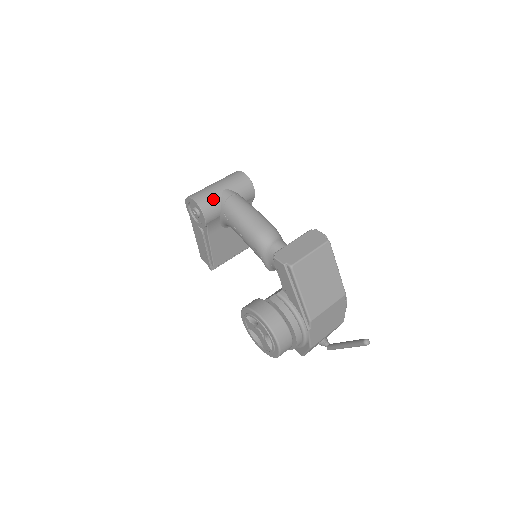
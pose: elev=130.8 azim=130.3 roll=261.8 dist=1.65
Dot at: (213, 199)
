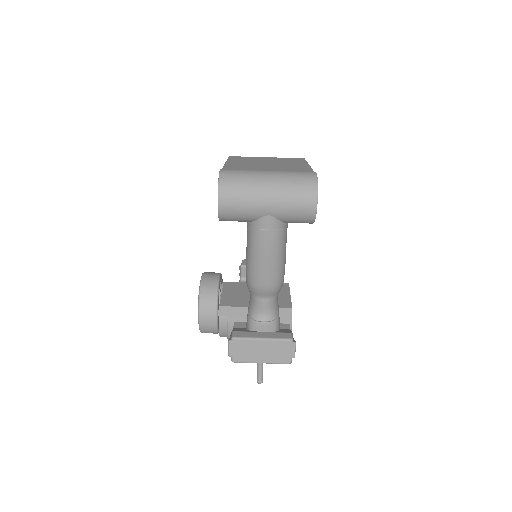
Dot at: (244, 217)
